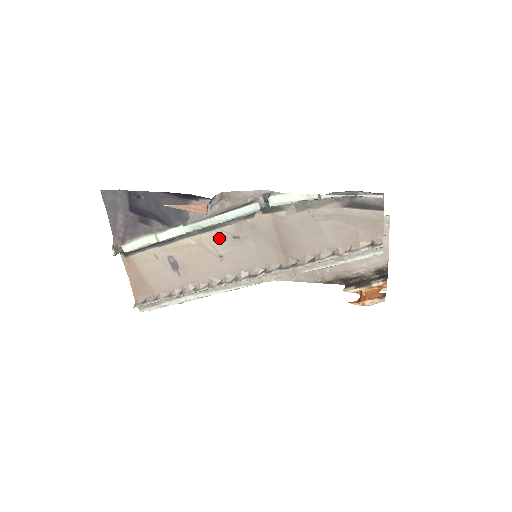
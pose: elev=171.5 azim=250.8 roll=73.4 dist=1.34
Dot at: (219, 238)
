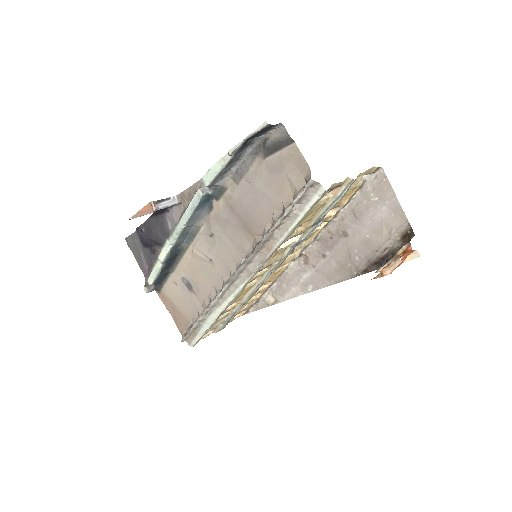
Dot at: (202, 242)
